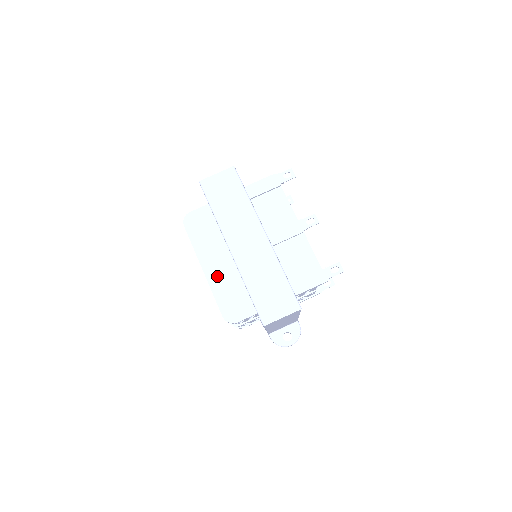
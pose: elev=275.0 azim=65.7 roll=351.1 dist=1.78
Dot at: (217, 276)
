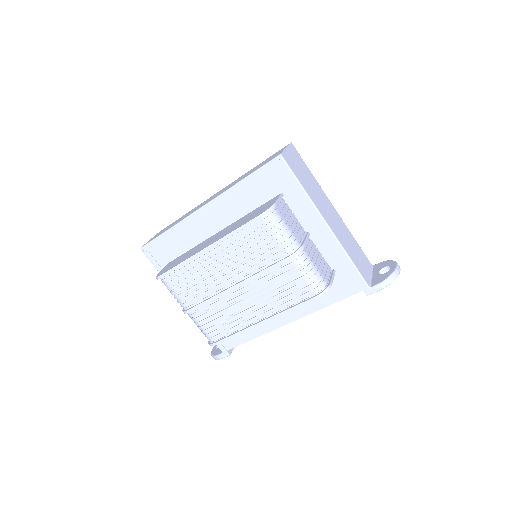
Dot at: (222, 235)
